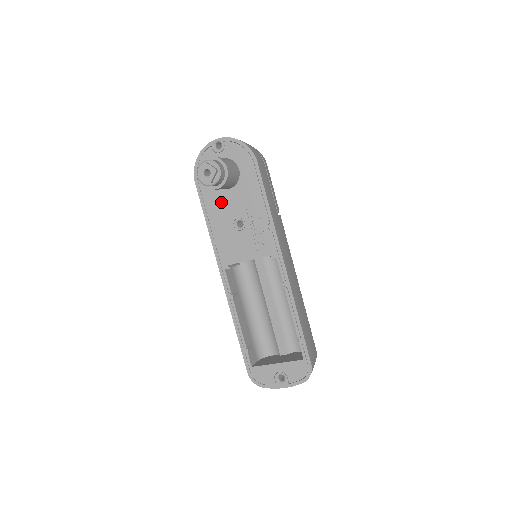
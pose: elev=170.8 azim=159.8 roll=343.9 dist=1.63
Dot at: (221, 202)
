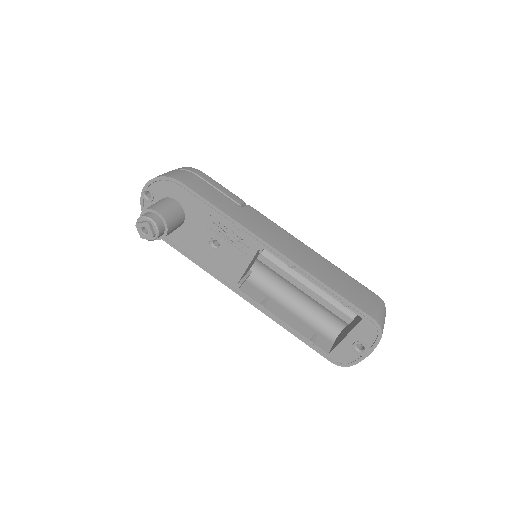
Dot at: (188, 237)
